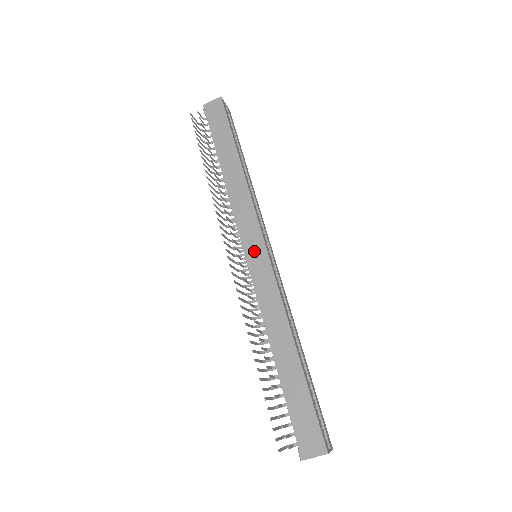
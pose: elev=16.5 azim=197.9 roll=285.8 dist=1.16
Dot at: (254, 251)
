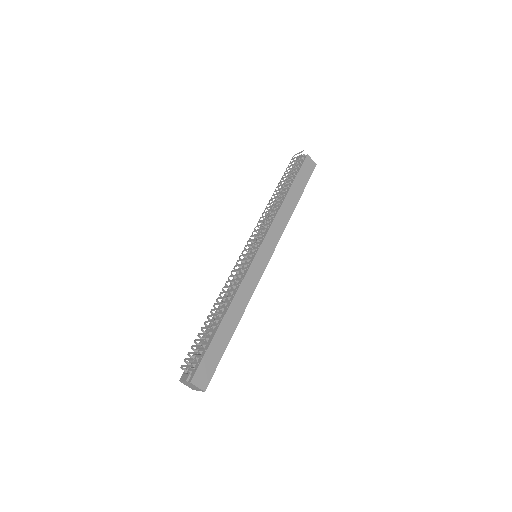
Dot at: (263, 255)
